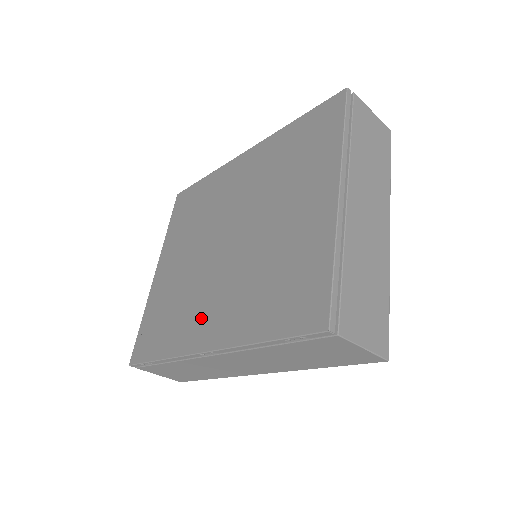
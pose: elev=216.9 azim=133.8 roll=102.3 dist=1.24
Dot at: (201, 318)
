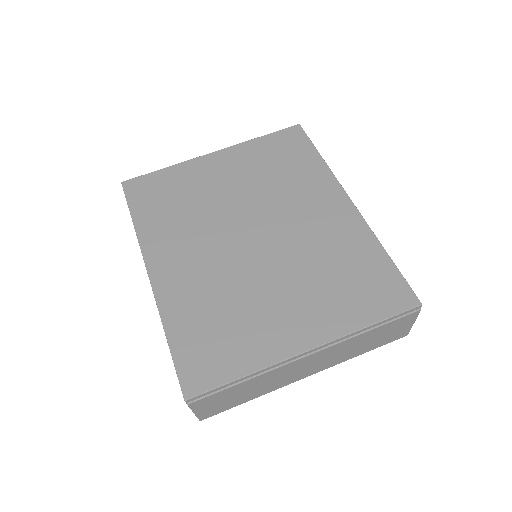
Dot at: (176, 250)
